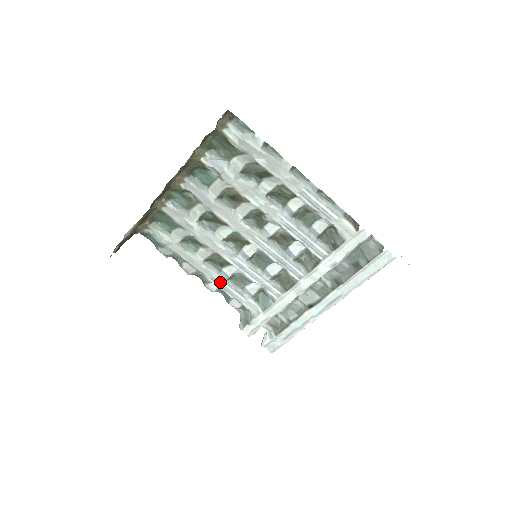
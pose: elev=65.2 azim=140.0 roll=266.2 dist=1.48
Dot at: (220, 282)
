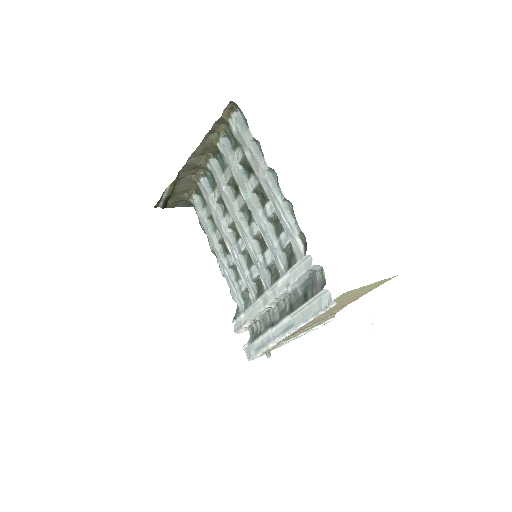
Dot at: (224, 267)
